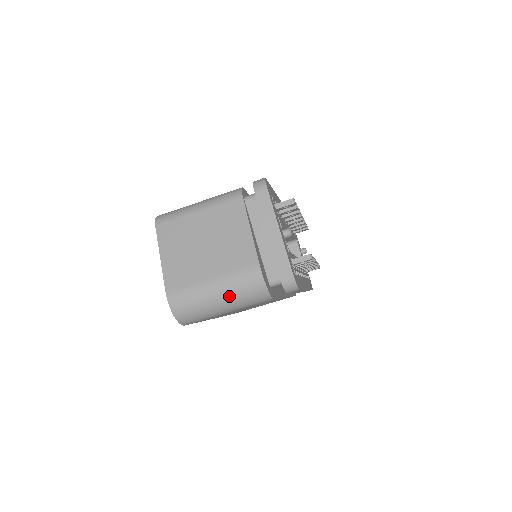
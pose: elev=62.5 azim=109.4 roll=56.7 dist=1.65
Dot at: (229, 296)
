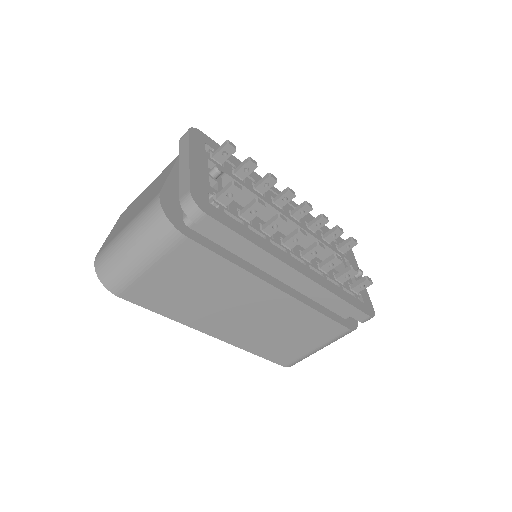
Dot at: (136, 237)
